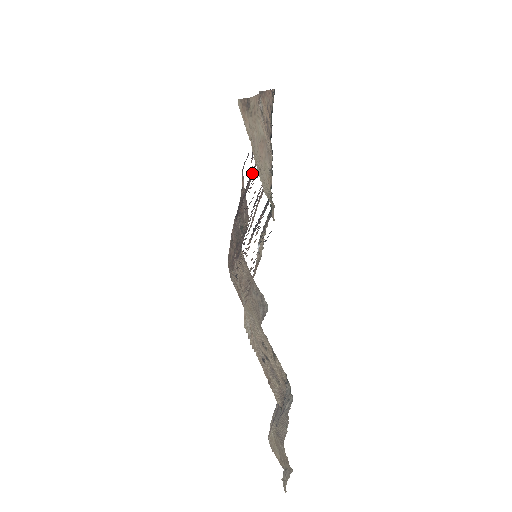
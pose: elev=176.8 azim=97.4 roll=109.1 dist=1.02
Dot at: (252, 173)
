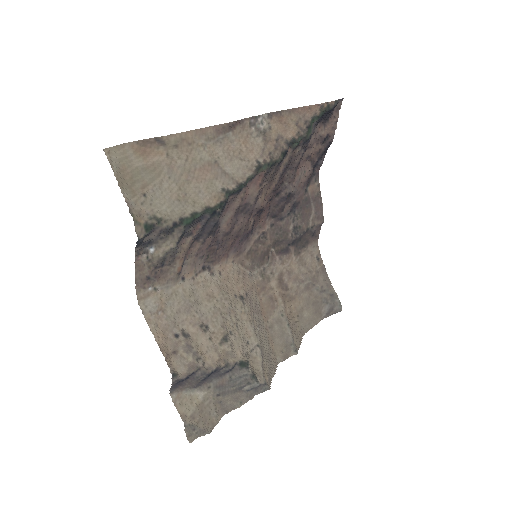
Dot at: (286, 182)
